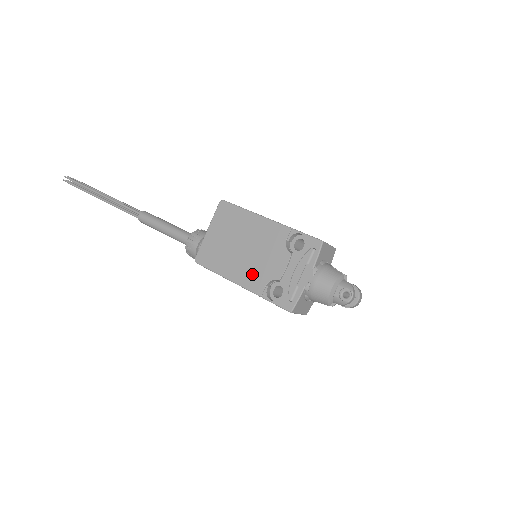
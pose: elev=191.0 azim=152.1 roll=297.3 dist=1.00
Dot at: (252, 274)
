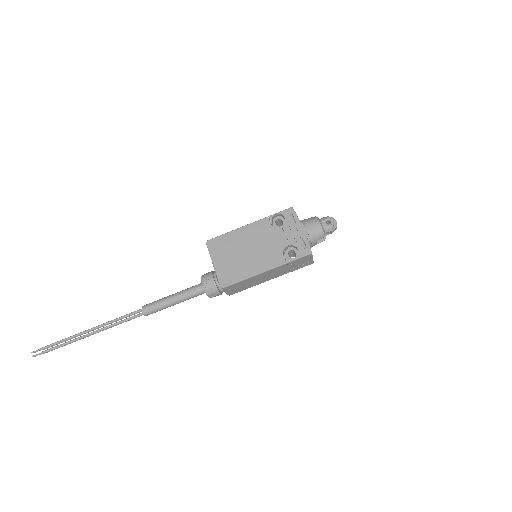
Dot at: (268, 258)
